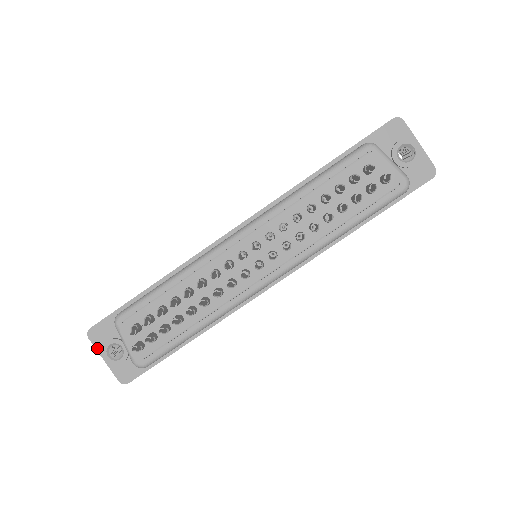
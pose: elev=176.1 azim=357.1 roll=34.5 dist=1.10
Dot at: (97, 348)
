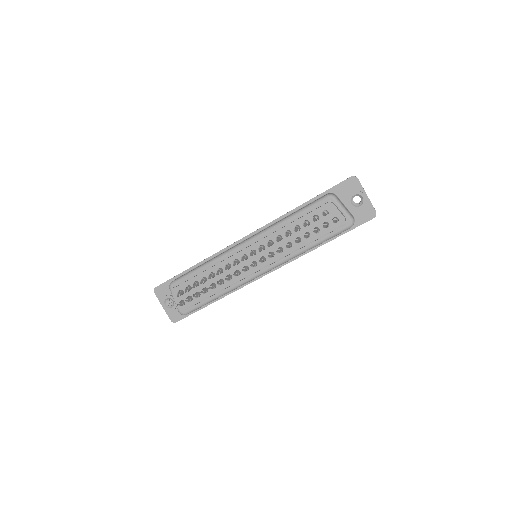
Dot at: (159, 299)
